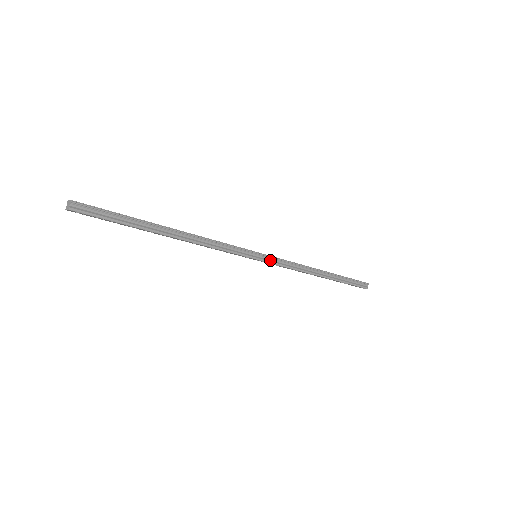
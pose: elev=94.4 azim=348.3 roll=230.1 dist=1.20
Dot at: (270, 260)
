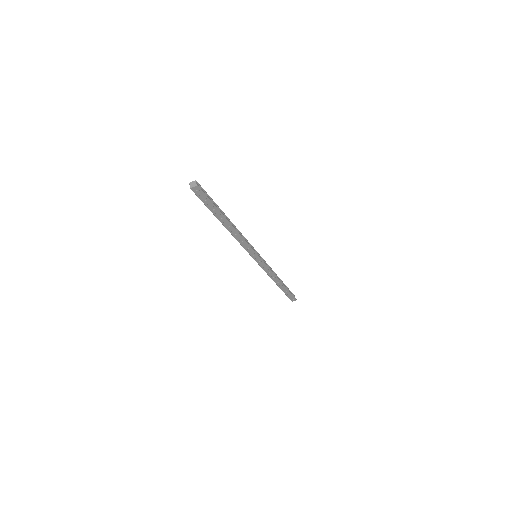
Dot at: (262, 260)
